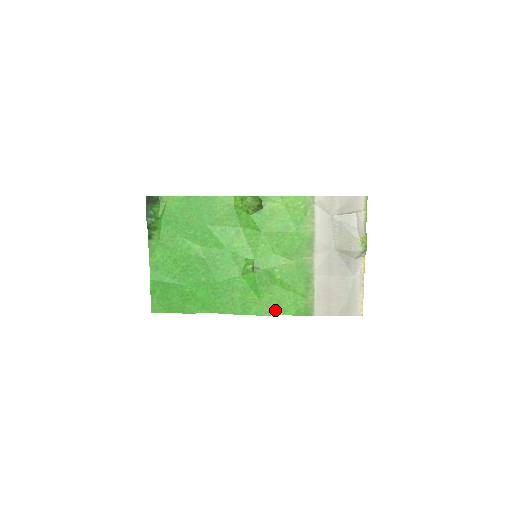
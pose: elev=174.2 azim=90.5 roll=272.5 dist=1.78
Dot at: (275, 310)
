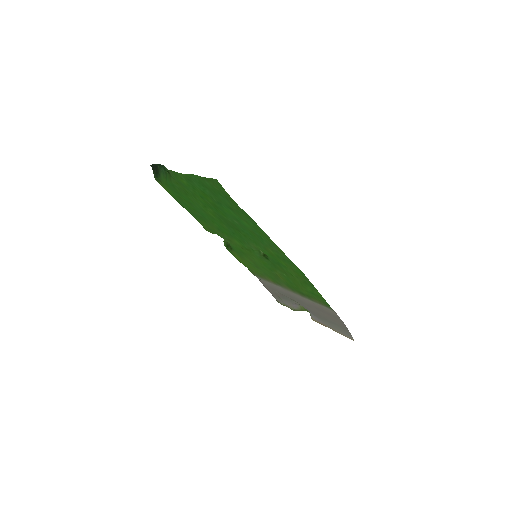
Dot at: (308, 283)
